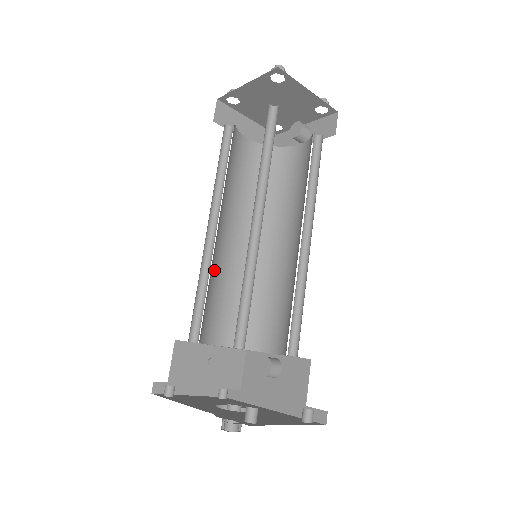
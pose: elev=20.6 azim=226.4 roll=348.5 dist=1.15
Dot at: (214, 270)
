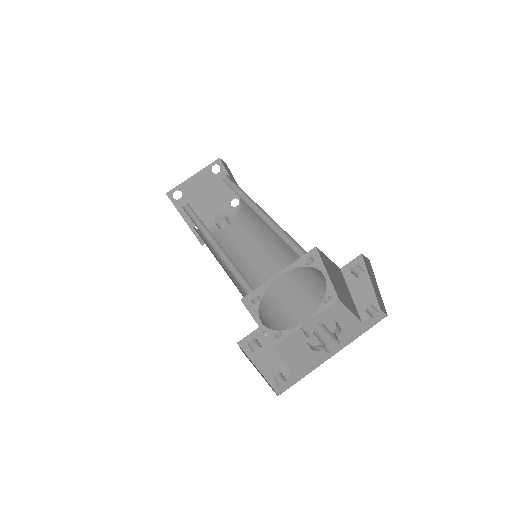
Dot at: occluded
